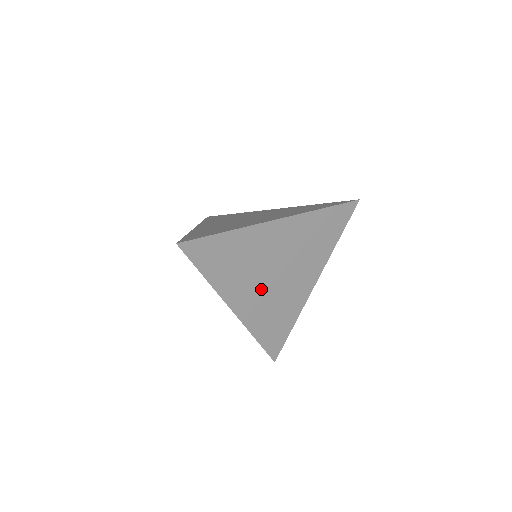
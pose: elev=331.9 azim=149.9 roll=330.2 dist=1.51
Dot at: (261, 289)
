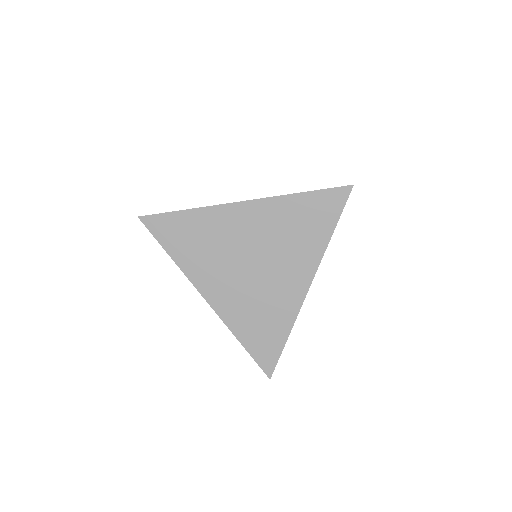
Dot at: (236, 280)
